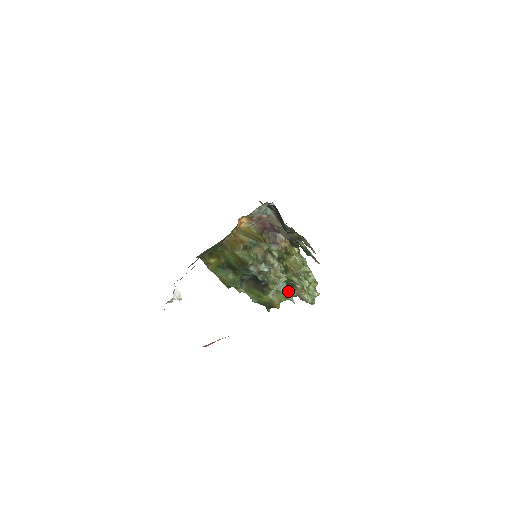
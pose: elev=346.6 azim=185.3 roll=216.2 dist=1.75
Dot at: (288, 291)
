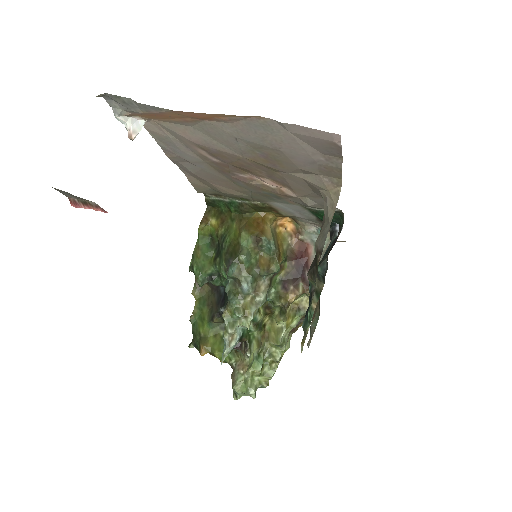
Dot at: (234, 341)
